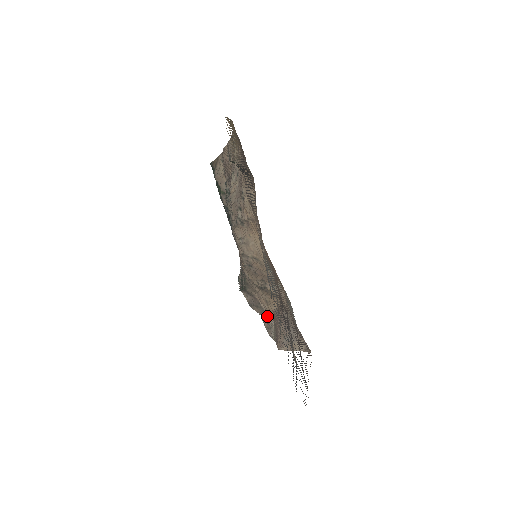
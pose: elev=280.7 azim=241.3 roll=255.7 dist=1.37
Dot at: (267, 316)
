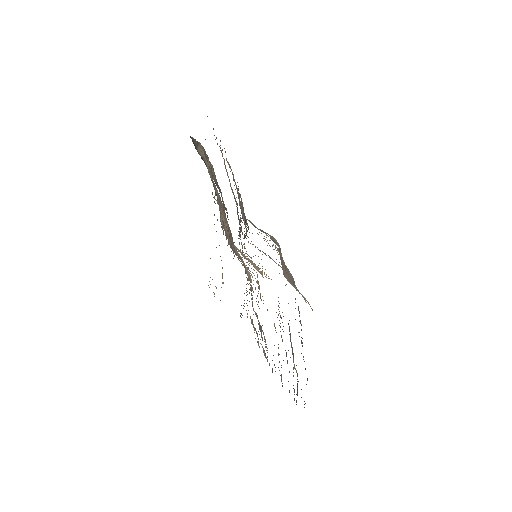
Dot at: (273, 237)
